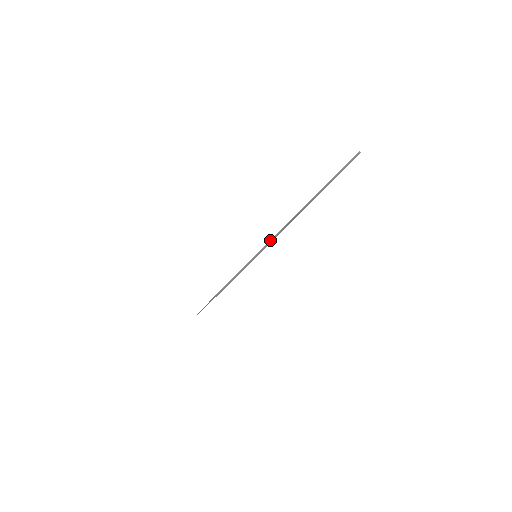
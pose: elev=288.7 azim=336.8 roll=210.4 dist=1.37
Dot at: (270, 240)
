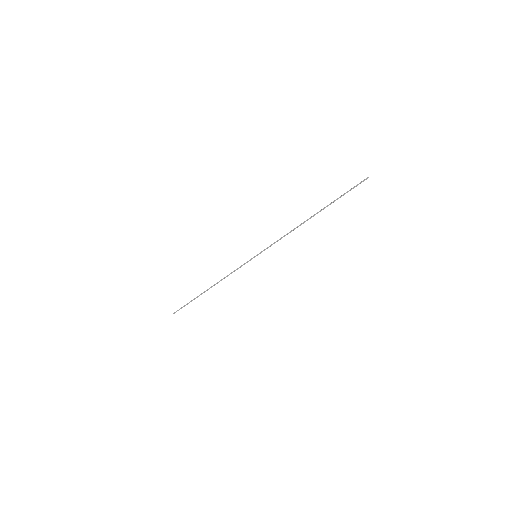
Dot at: (275, 242)
